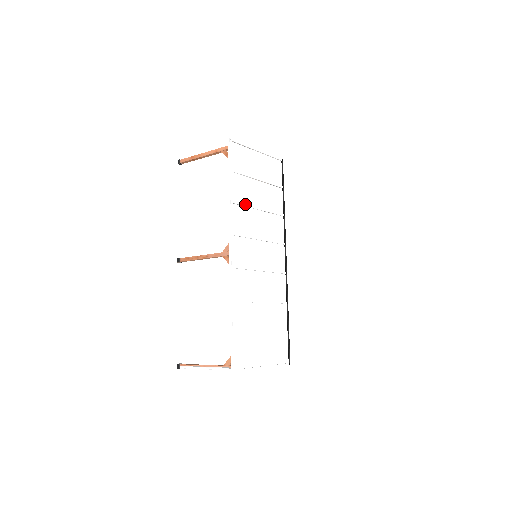
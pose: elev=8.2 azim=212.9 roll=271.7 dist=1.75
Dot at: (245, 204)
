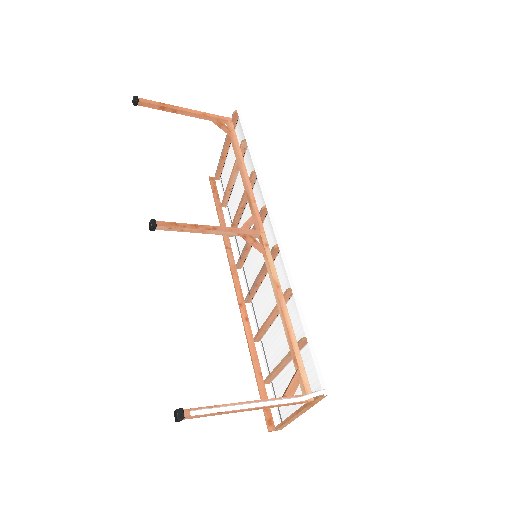
Dot at: (254, 185)
